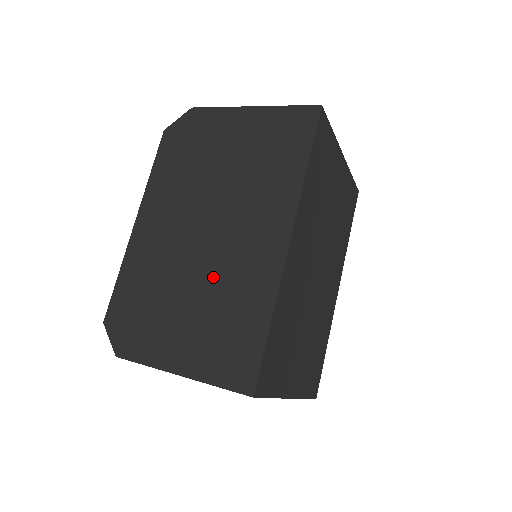
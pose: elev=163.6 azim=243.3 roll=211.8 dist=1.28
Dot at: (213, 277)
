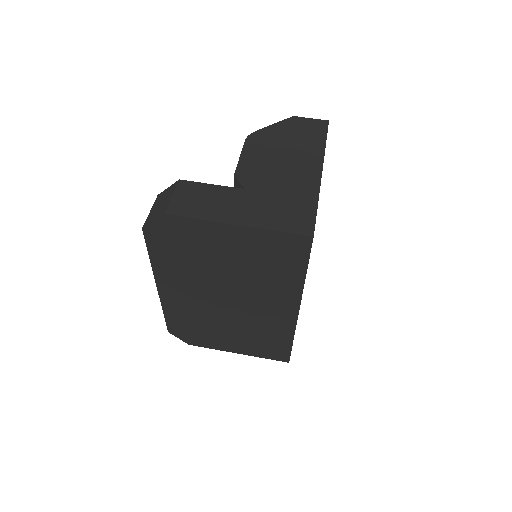
Dot at: (244, 322)
